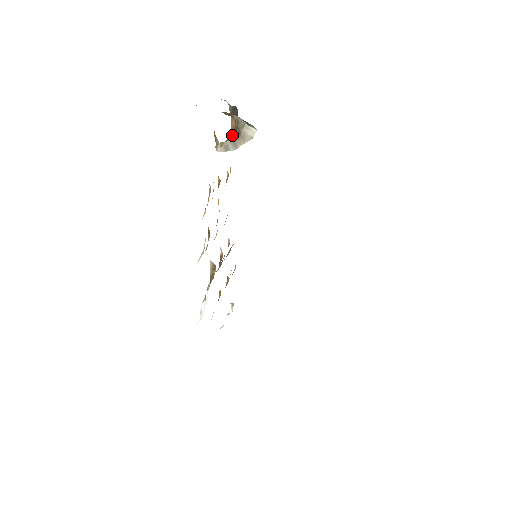
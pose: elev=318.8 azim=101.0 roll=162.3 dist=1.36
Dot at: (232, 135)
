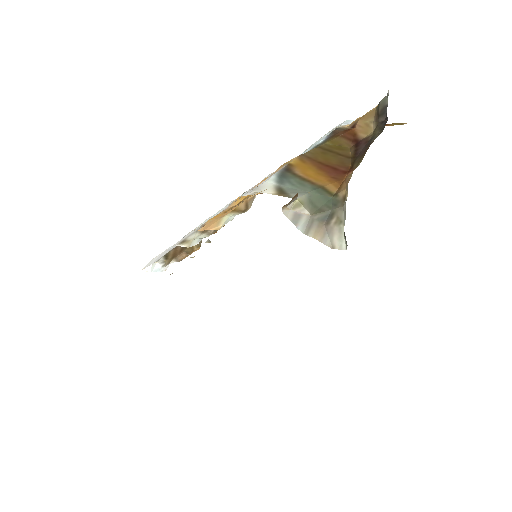
Dot at: (323, 201)
